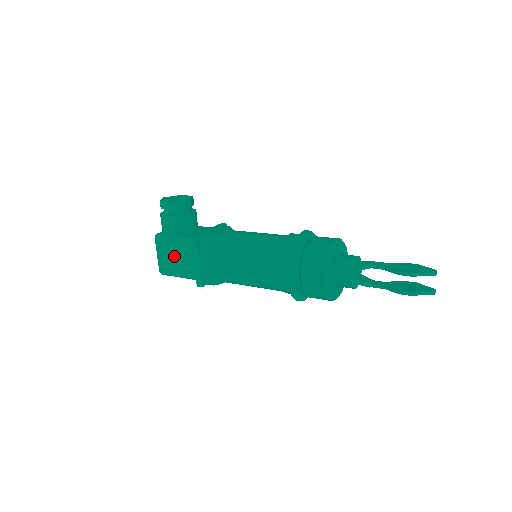
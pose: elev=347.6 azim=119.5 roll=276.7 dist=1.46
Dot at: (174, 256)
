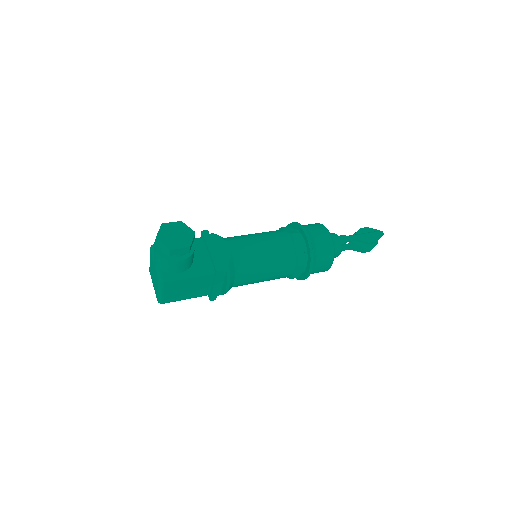
Dot at: (185, 288)
